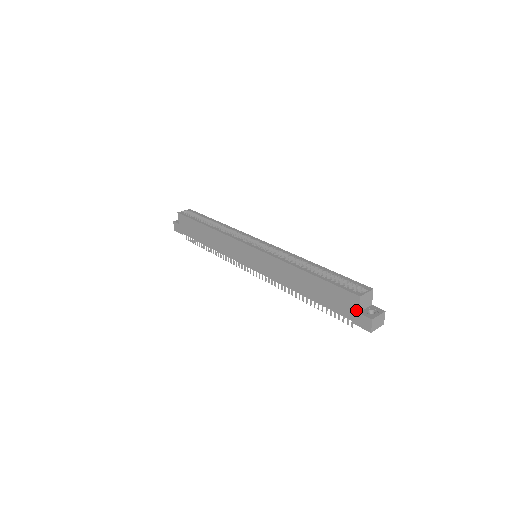
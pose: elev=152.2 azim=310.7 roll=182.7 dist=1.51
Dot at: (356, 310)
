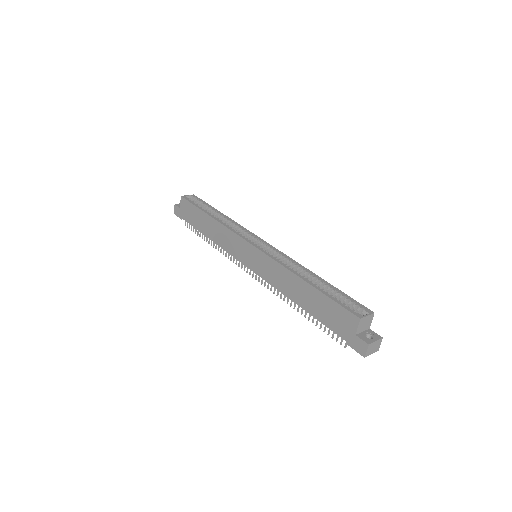
Dot at: (353, 332)
